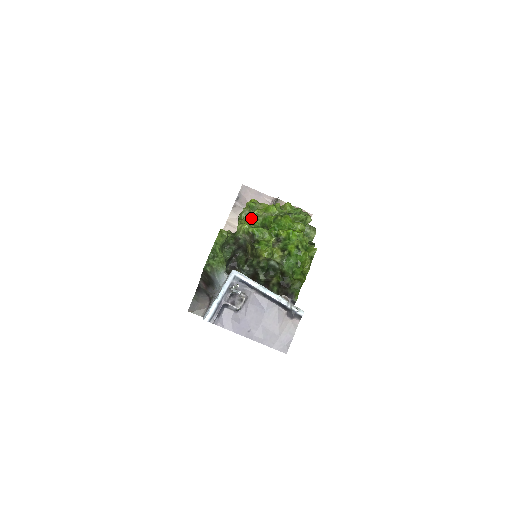
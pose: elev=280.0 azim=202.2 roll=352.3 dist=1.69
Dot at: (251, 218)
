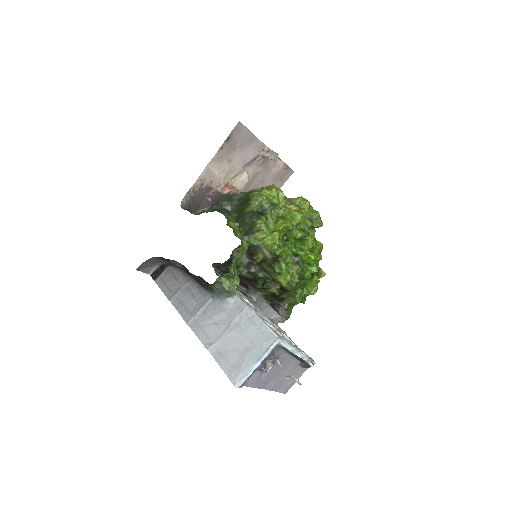
Dot at: (280, 233)
